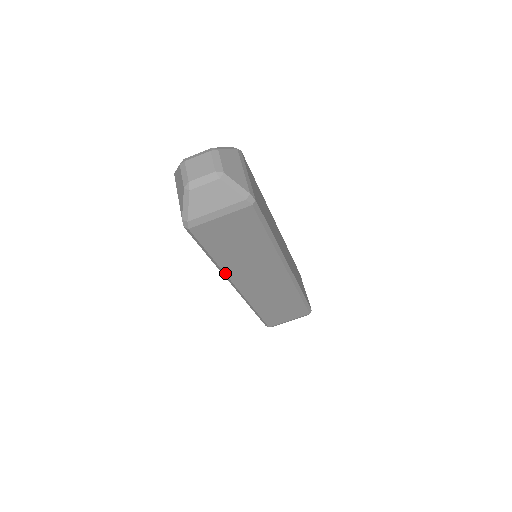
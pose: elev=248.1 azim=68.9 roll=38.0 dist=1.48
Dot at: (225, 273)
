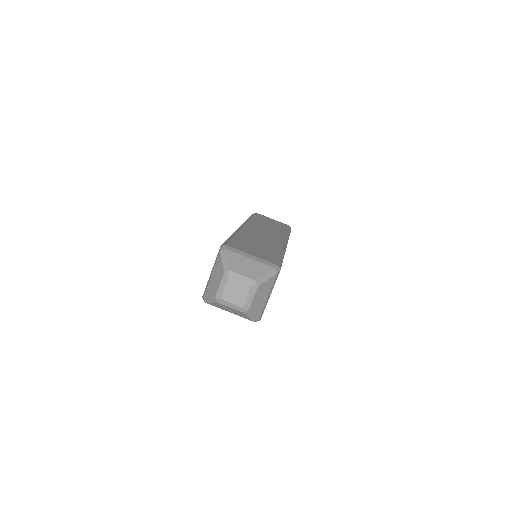
Dot at: occluded
